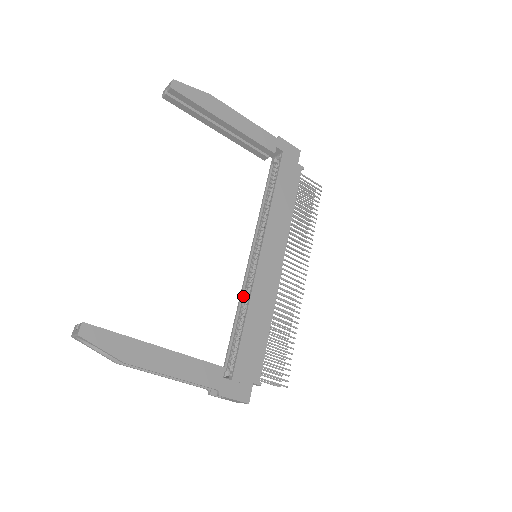
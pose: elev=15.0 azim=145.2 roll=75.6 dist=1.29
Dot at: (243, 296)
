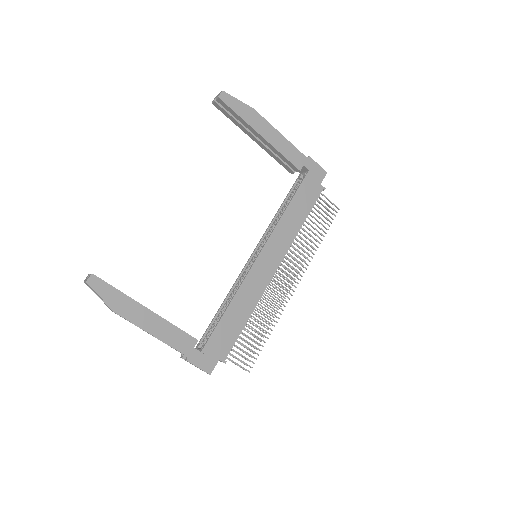
Dot at: (235, 287)
